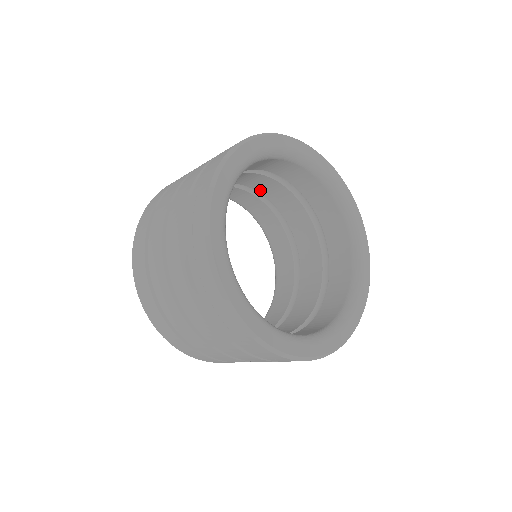
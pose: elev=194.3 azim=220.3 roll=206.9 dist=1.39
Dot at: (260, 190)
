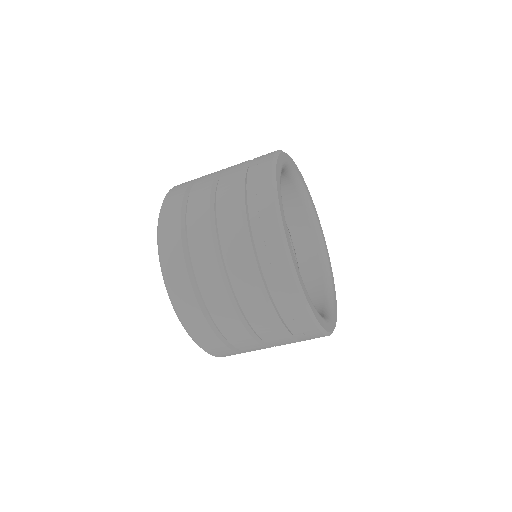
Dot at: occluded
